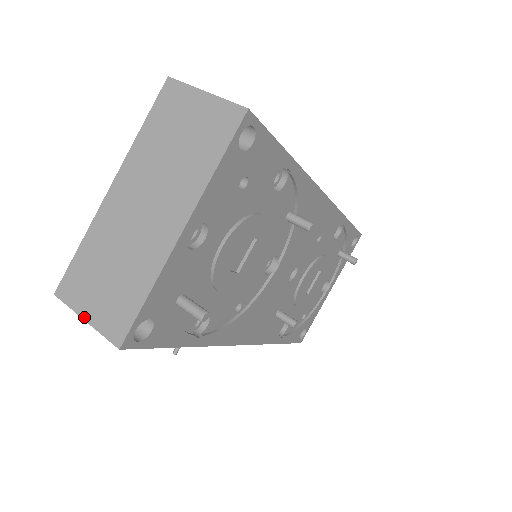
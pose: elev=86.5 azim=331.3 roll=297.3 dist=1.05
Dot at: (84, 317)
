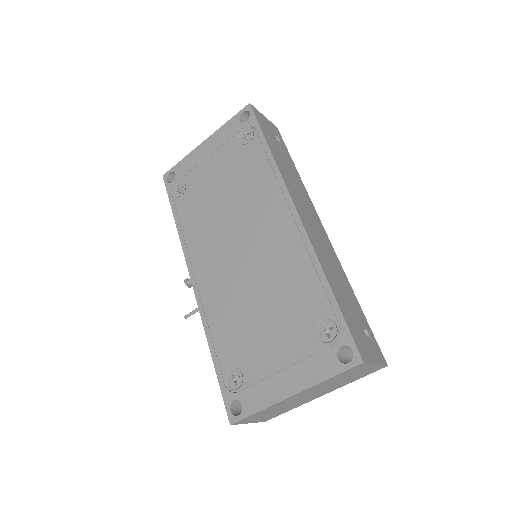
Dot at: occluded
